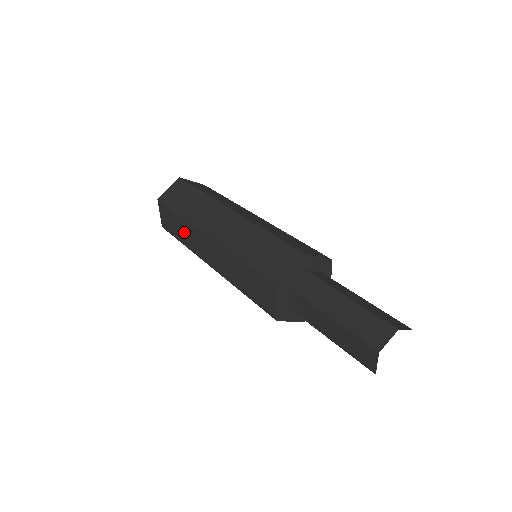
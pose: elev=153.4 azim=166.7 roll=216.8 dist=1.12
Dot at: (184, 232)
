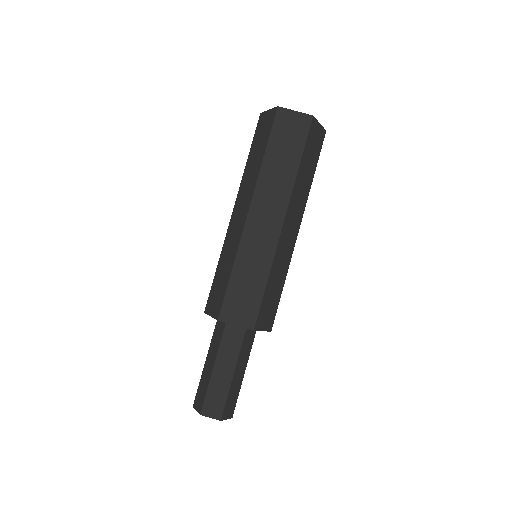
Dot at: (253, 165)
